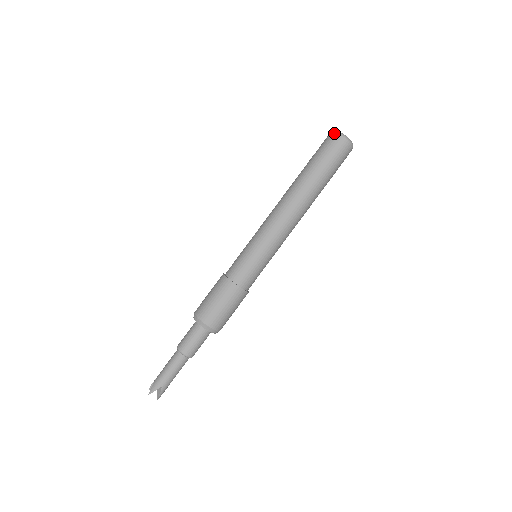
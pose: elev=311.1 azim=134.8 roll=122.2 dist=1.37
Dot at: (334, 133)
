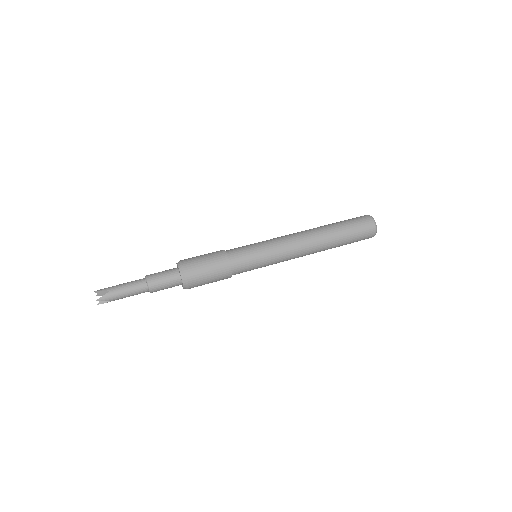
Dot at: (365, 215)
